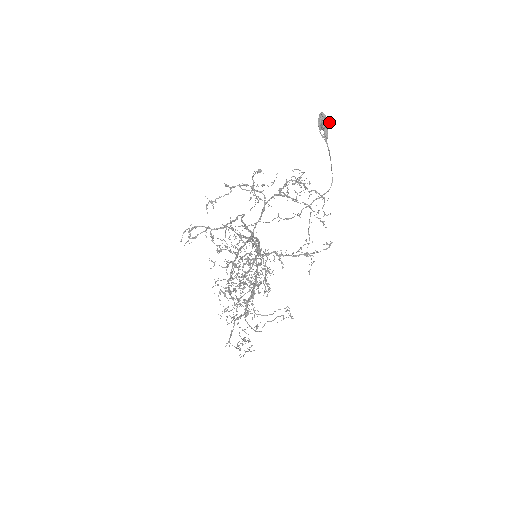
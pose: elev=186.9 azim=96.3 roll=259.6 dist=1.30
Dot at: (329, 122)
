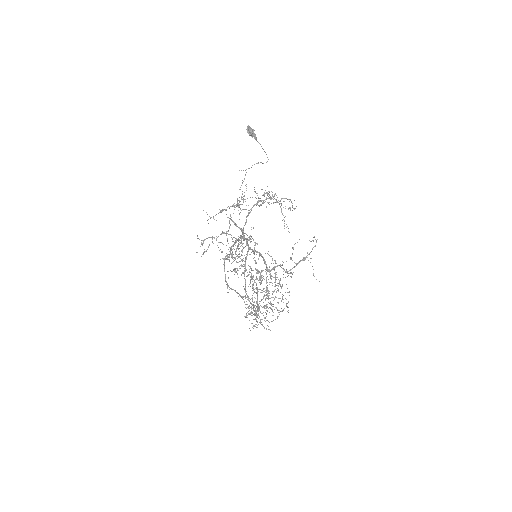
Dot at: (253, 129)
